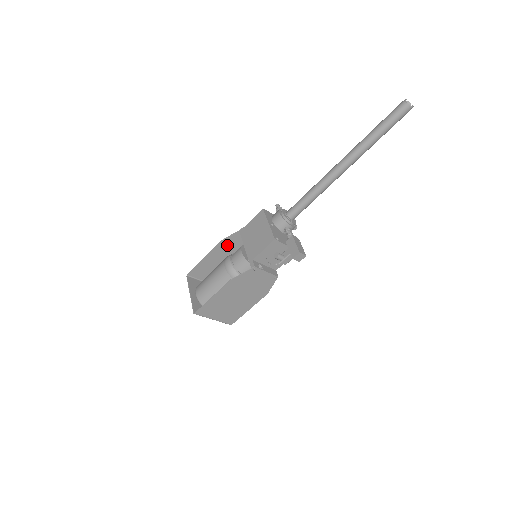
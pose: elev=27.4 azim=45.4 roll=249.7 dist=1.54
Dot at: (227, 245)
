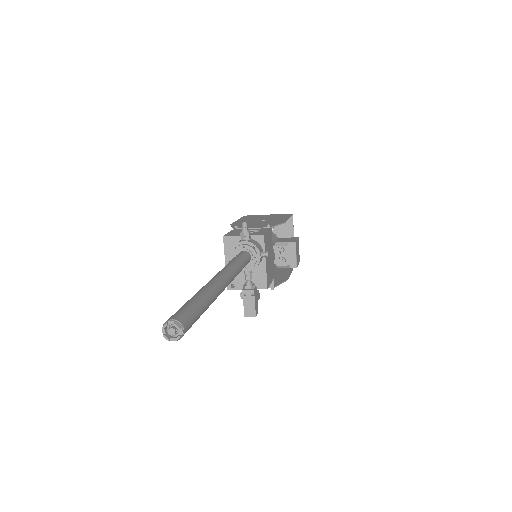
Dot at: (241, 224)
